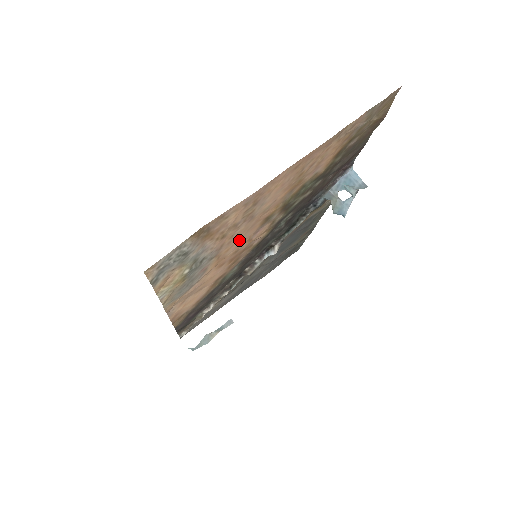
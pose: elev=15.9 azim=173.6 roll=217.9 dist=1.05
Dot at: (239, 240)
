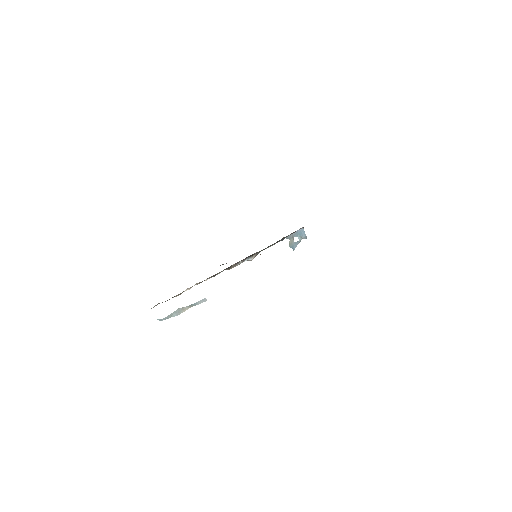
Dot at: occluded
